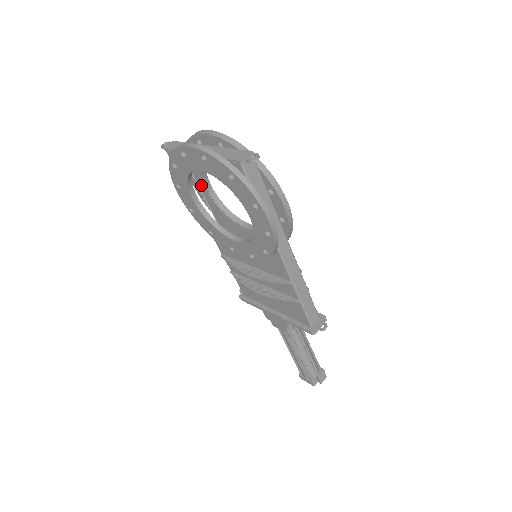
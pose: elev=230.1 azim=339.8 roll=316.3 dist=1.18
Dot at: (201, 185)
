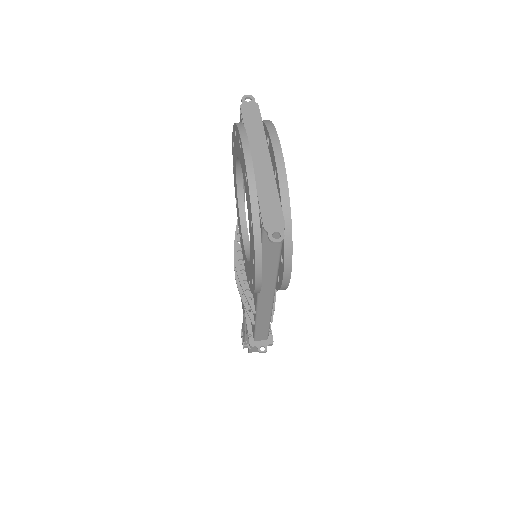
Dot at: occluded
